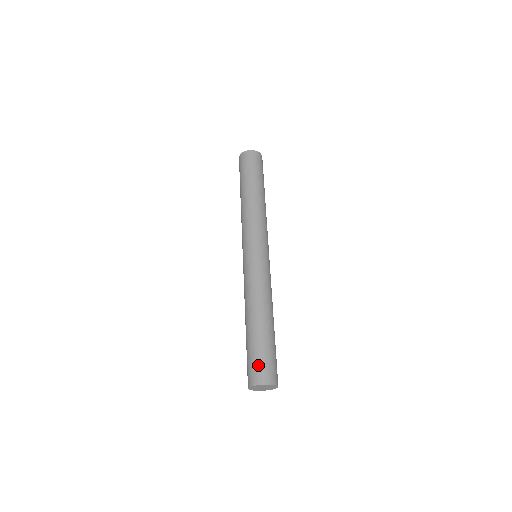
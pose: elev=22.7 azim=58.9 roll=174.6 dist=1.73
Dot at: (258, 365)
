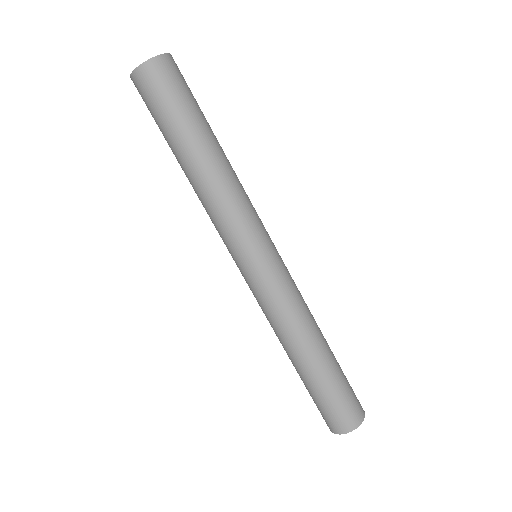
Dot at: (346, 407)
